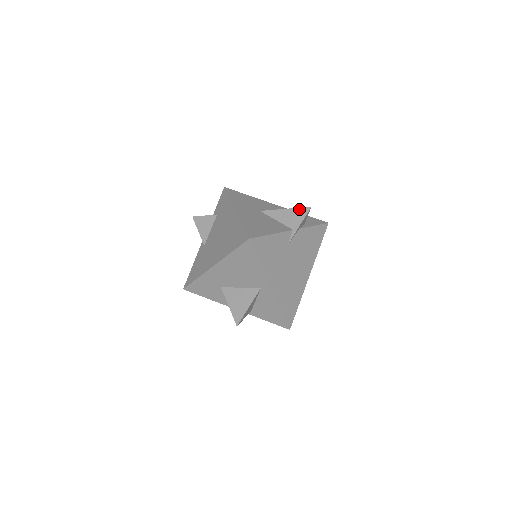
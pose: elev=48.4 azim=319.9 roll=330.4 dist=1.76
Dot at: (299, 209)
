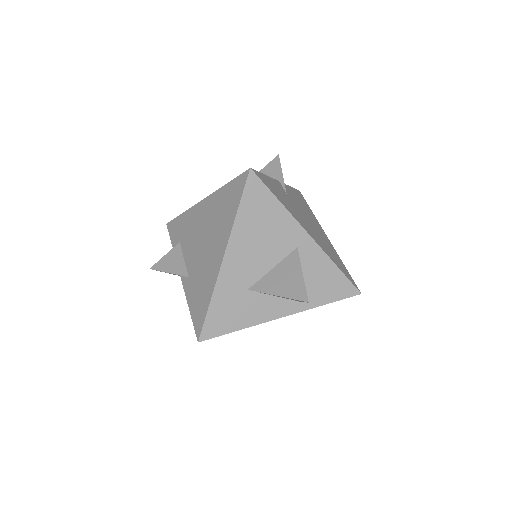
Dot at: (268, 165)
